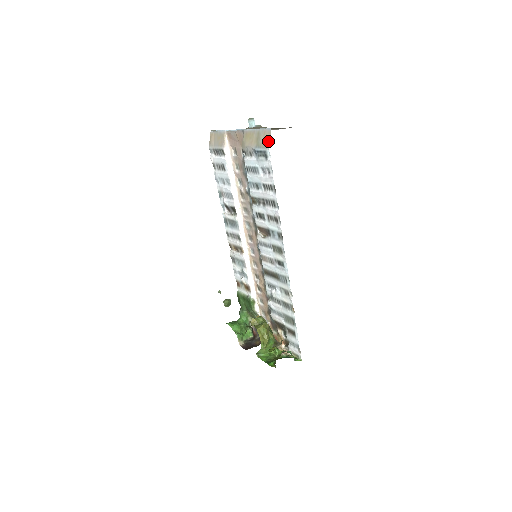
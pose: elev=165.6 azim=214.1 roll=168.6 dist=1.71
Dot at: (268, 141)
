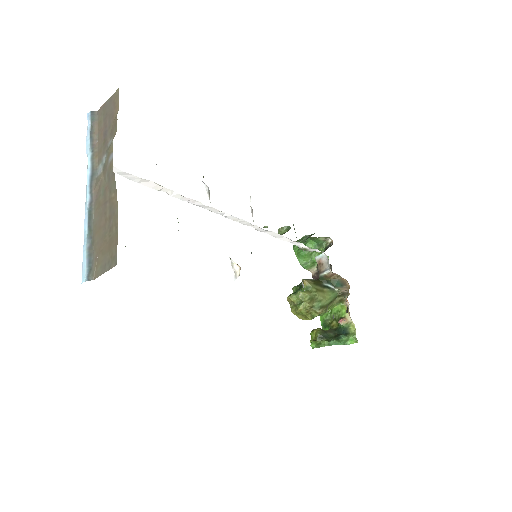
Dot at: occluded
